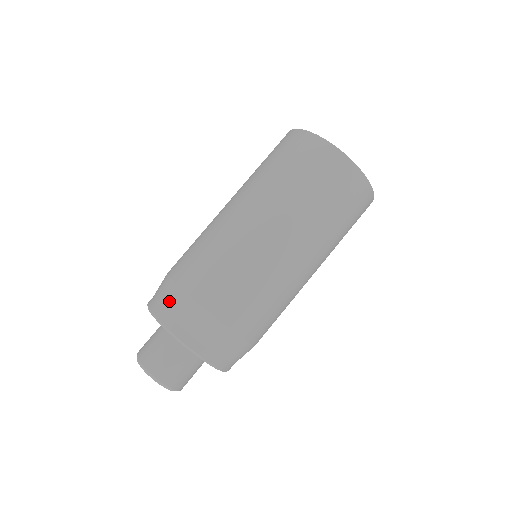
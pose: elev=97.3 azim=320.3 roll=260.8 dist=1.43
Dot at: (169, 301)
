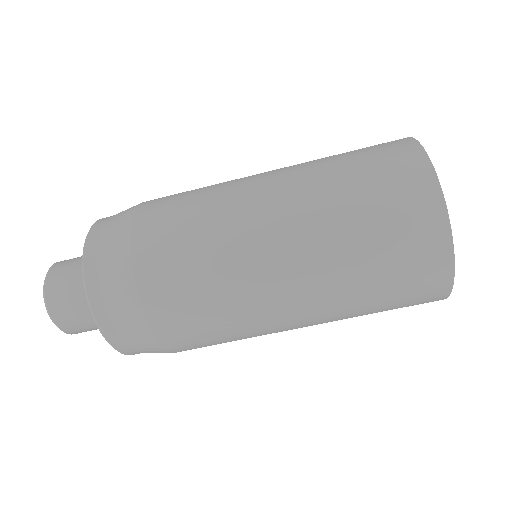
Dot at: (138, 345)
